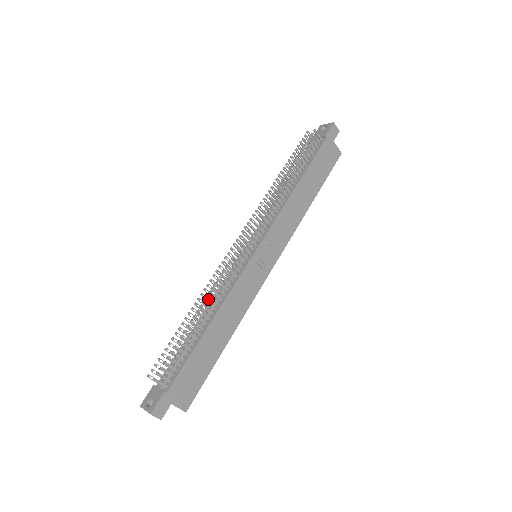
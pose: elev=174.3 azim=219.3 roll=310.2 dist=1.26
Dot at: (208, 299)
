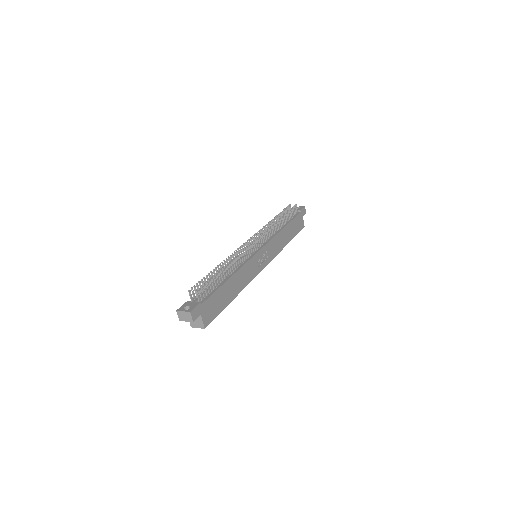
Dot at: occluded
